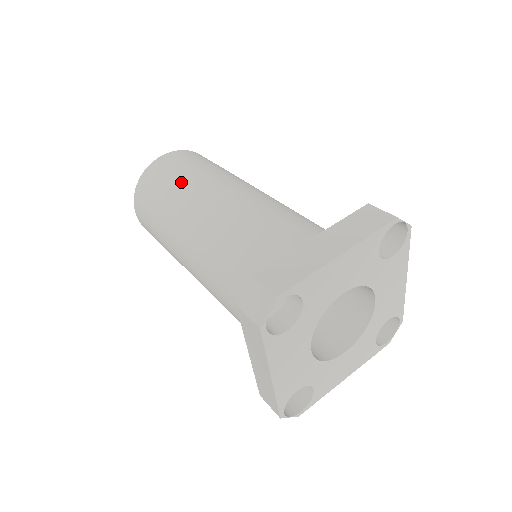
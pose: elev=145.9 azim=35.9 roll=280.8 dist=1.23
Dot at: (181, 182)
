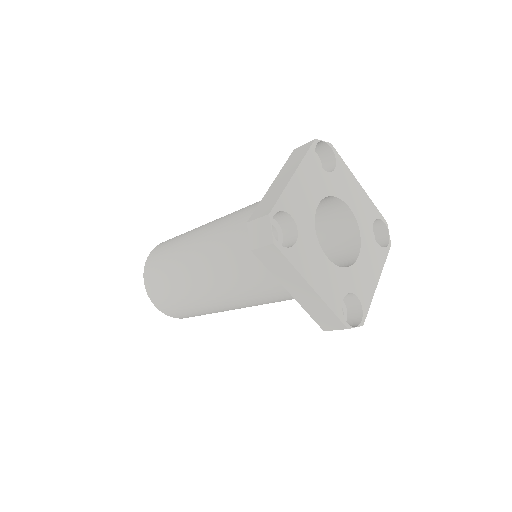
Dot at: (172, 250)
